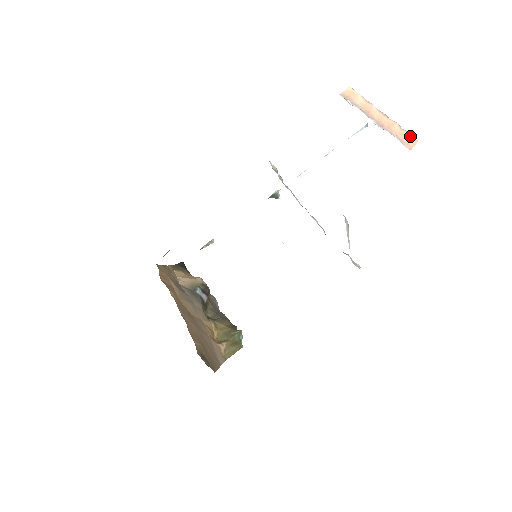
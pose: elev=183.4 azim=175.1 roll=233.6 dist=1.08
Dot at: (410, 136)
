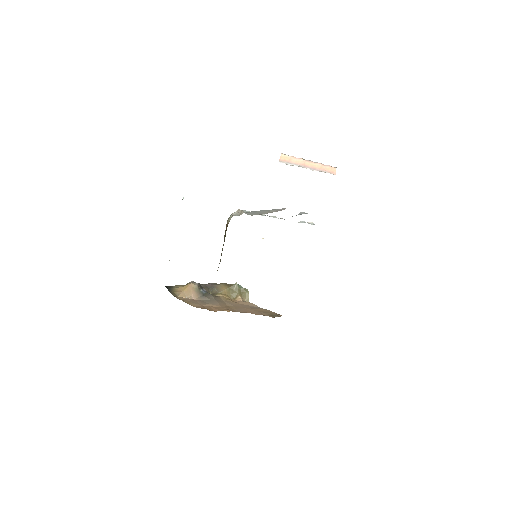
Dot at: (332, 168)
